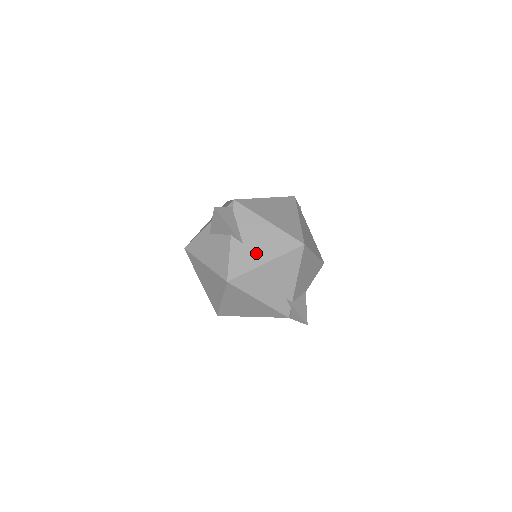
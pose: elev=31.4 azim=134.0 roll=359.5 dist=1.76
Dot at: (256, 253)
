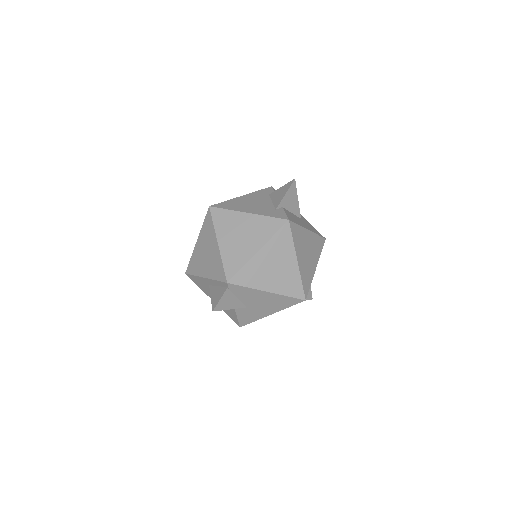
Dot at: (261, 311)
